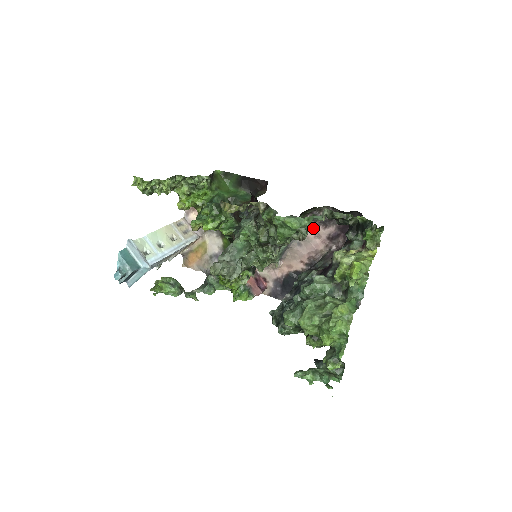
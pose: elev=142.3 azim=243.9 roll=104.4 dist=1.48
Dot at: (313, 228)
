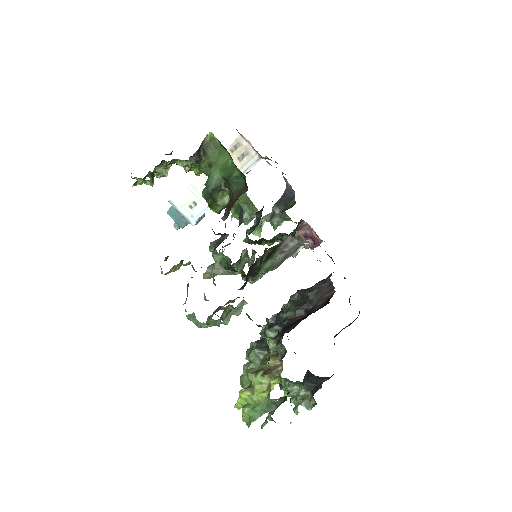
Dot at: occluded
